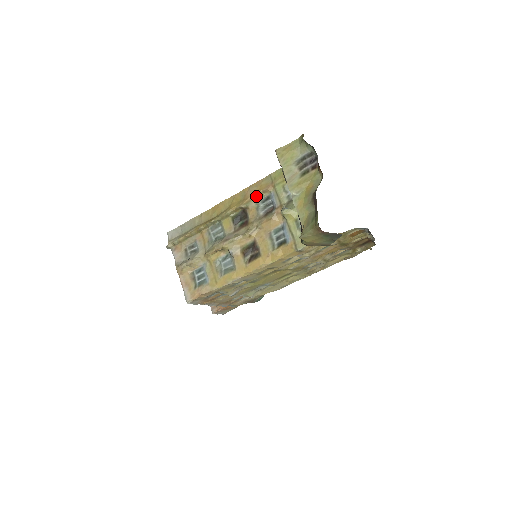
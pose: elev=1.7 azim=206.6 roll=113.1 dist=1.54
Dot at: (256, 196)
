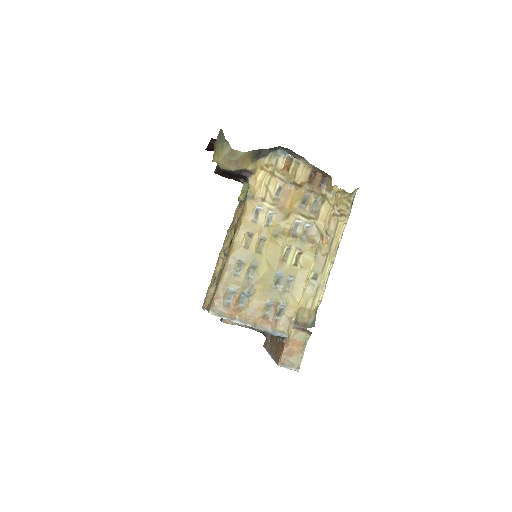
Dot at: occluded
